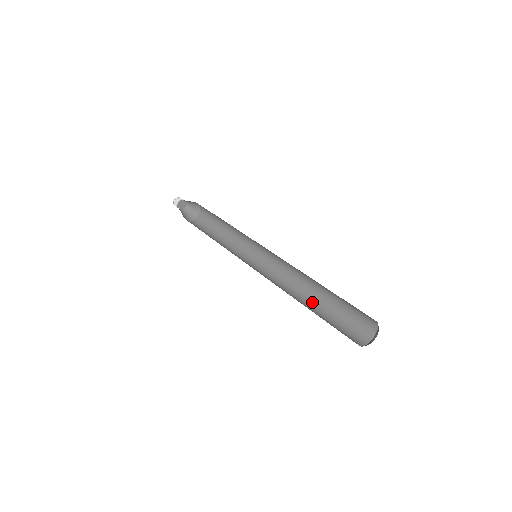
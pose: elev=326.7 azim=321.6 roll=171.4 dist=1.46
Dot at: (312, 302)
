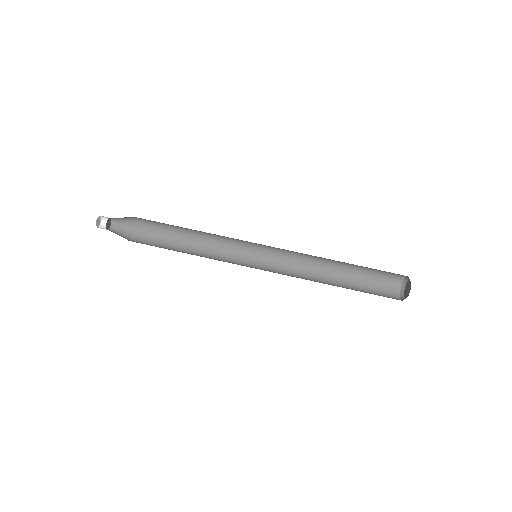
Dot at: (338, 263)
